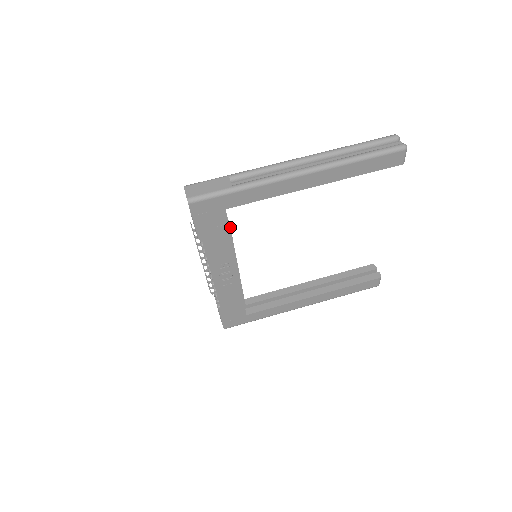
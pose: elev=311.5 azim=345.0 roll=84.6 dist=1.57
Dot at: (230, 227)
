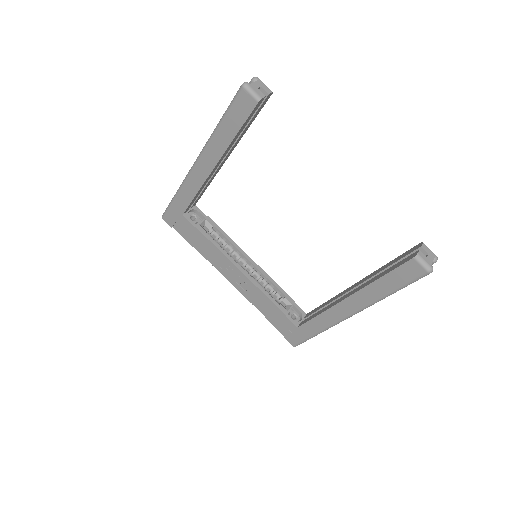
Dot at: (199, 230)
